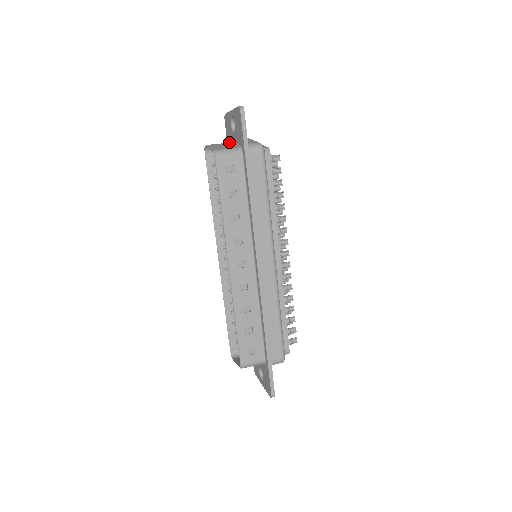
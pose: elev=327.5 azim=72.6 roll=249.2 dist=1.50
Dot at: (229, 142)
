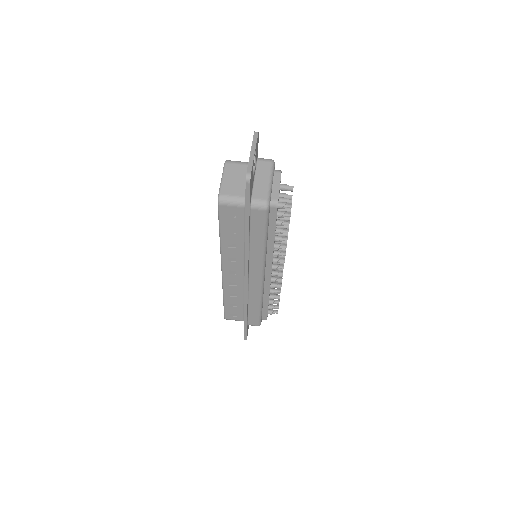
Dot at: occluded
